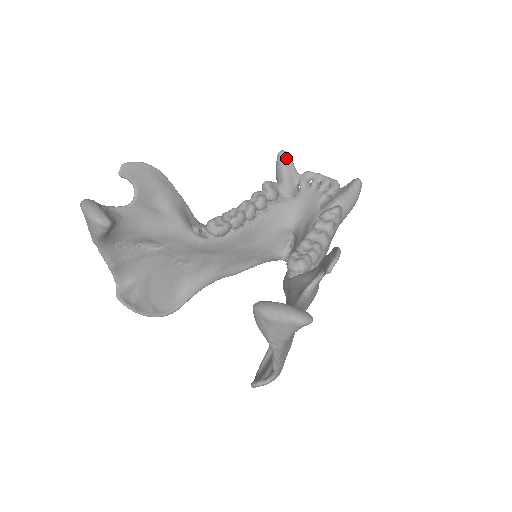
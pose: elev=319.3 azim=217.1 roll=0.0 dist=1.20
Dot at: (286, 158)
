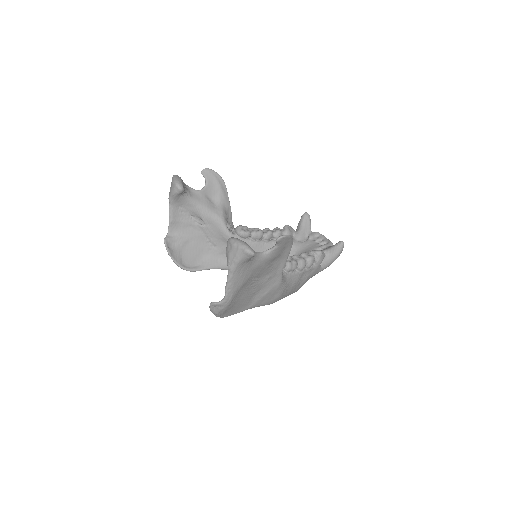
Dot at: (307, 218)
